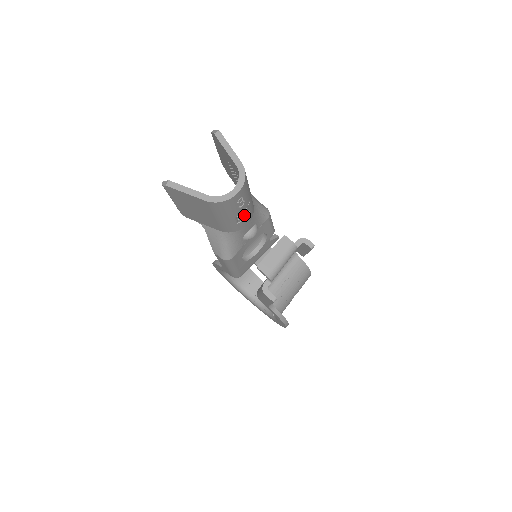
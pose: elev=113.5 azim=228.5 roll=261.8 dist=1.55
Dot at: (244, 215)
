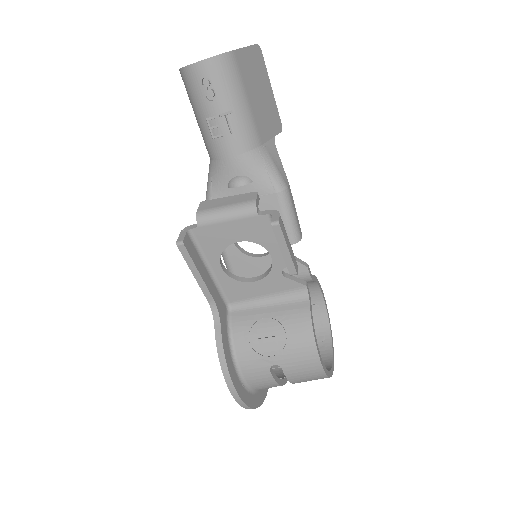
Dot at: (220, 127)
